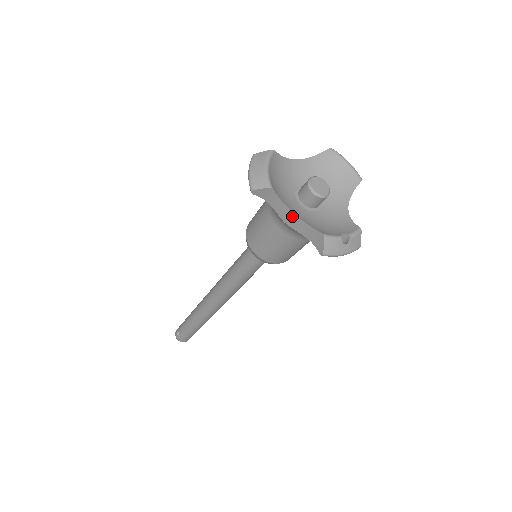
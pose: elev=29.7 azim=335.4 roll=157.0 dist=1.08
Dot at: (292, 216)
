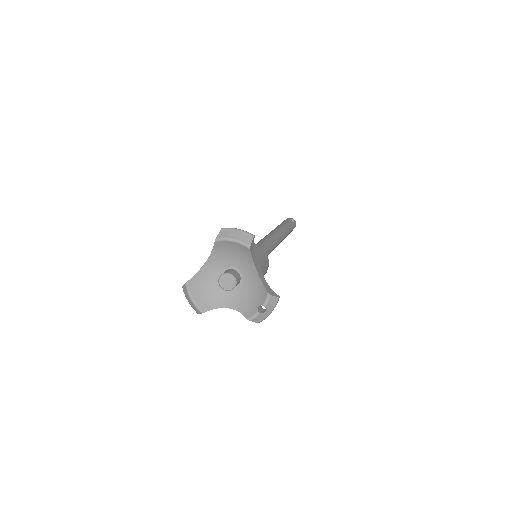
Dot at: (229, 307)
